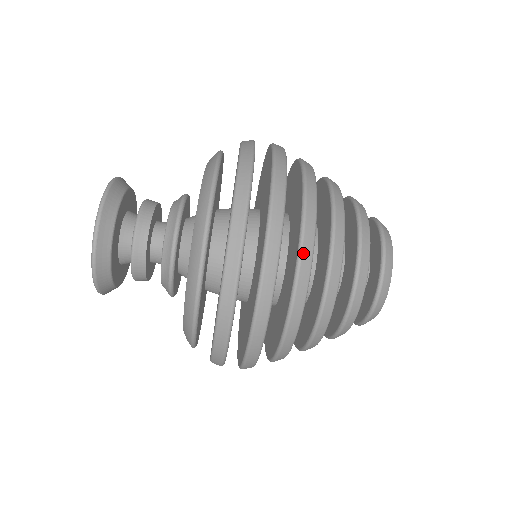
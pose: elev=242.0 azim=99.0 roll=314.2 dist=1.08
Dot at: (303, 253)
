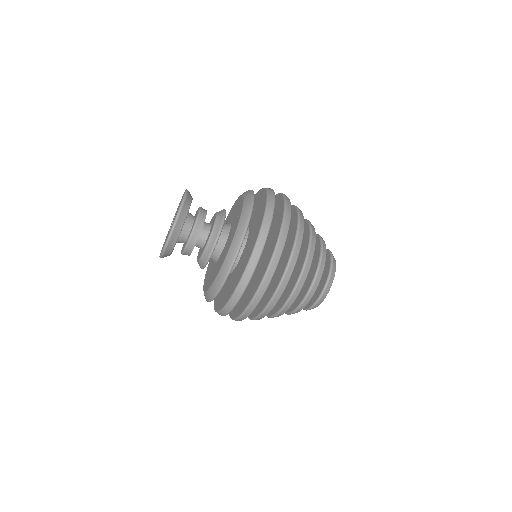
Dot at: (296, 244)
